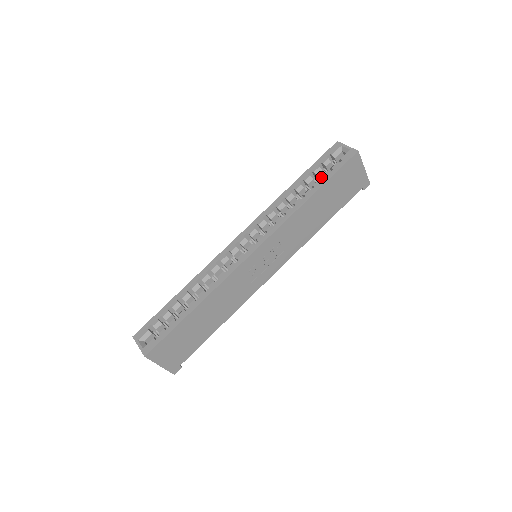
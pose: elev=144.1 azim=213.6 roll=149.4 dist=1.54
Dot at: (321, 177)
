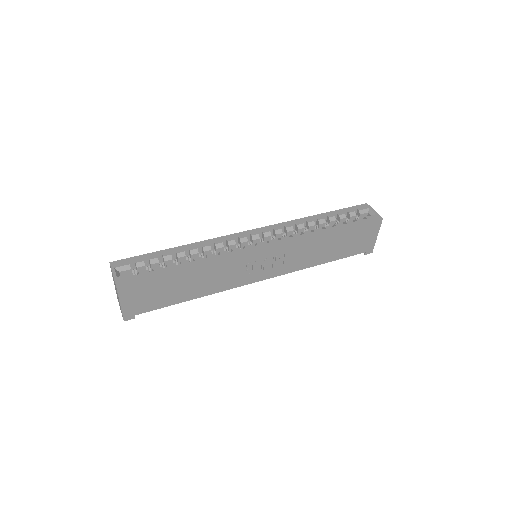
Dot at: (344, 222)
